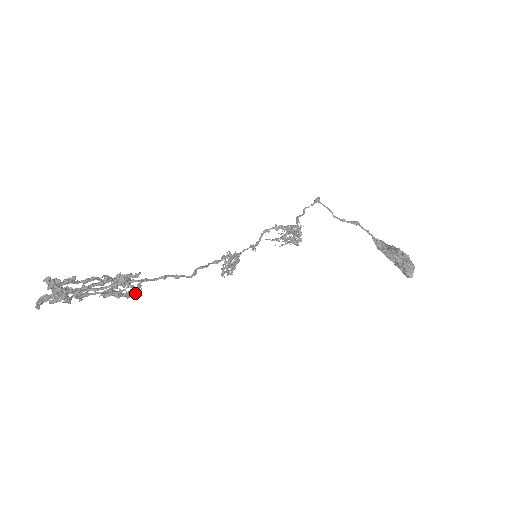
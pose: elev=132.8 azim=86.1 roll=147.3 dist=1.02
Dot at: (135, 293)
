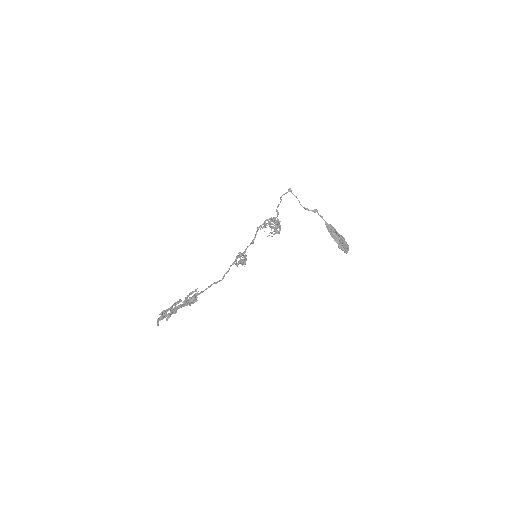
Dot at: occluded
